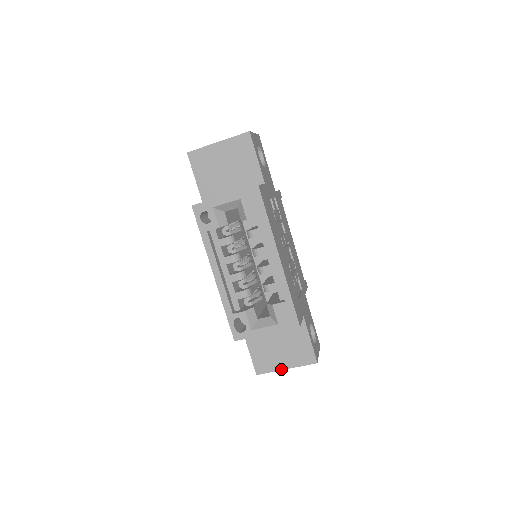
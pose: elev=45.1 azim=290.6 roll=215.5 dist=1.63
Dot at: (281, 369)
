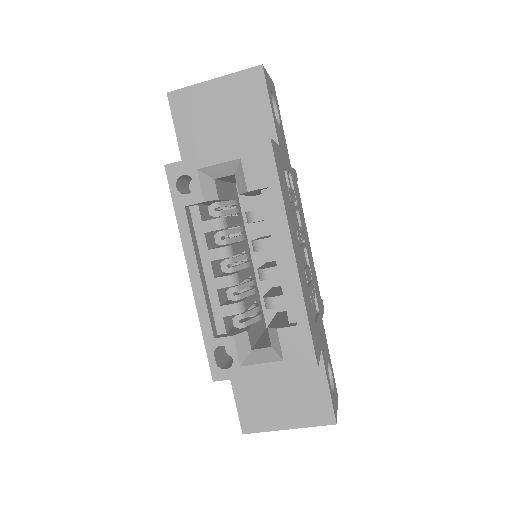
Dot at: (280, 428)
